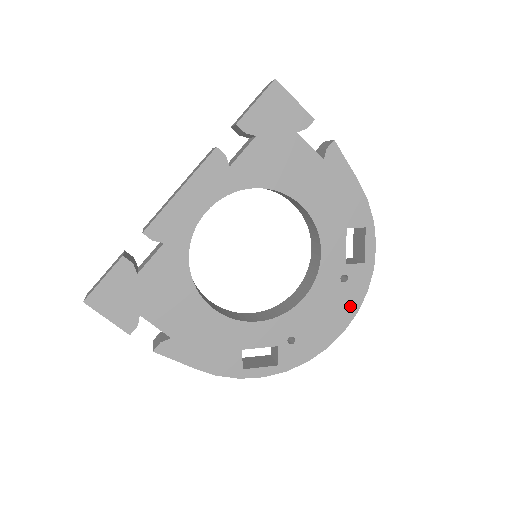
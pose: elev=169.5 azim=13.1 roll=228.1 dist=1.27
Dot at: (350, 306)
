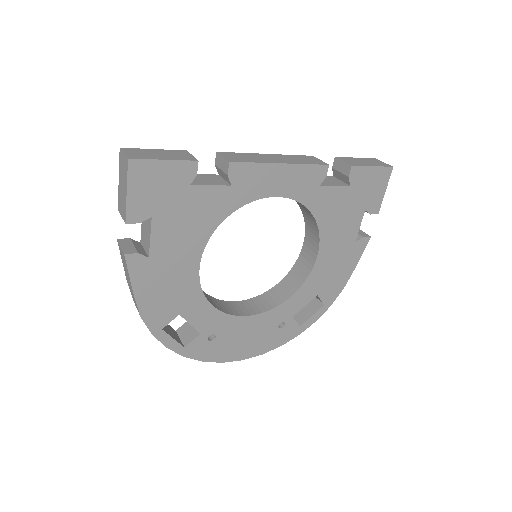
Dot at: (264, 346)
